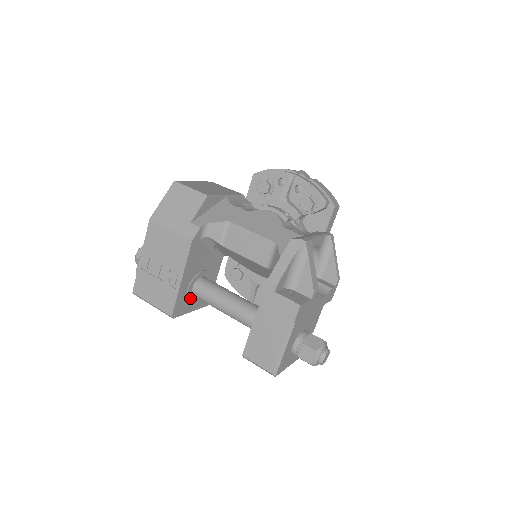
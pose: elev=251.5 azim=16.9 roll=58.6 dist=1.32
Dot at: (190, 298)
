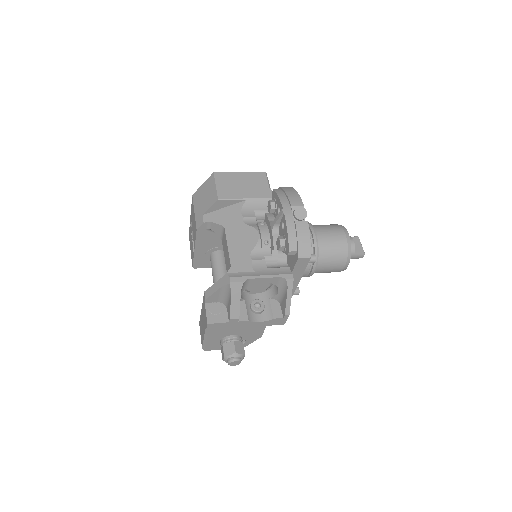
Dot at: occluded
